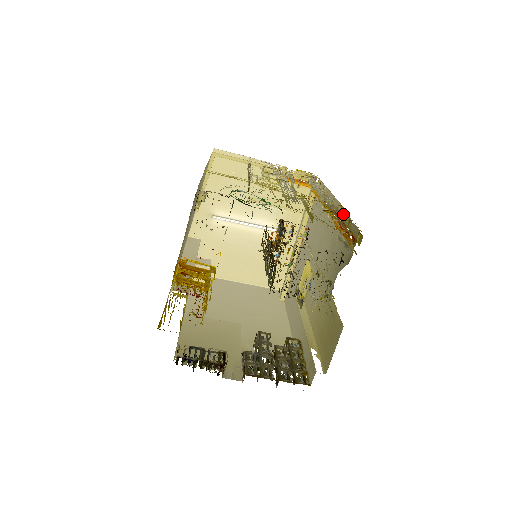
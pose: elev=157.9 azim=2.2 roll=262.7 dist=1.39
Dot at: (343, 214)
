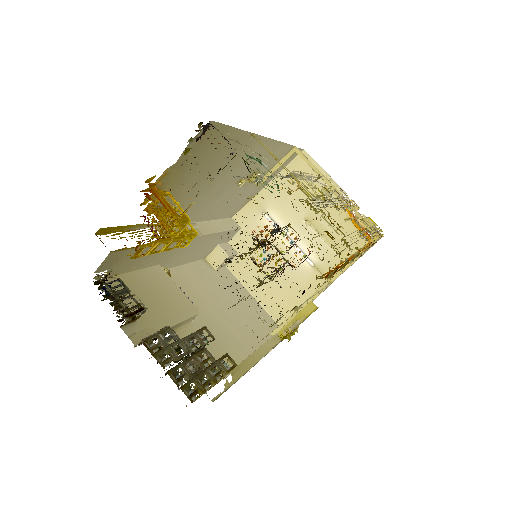
Dot at: (353, 258)
